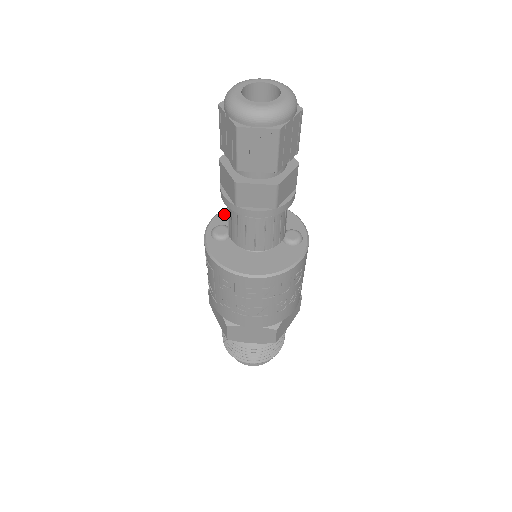
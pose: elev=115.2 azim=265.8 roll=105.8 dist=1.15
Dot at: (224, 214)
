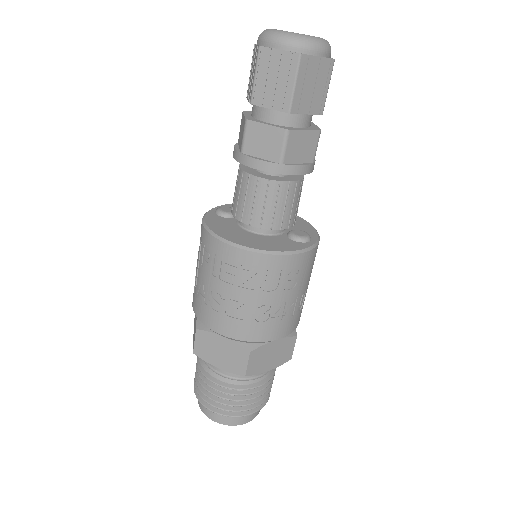
Dot at: occluded
